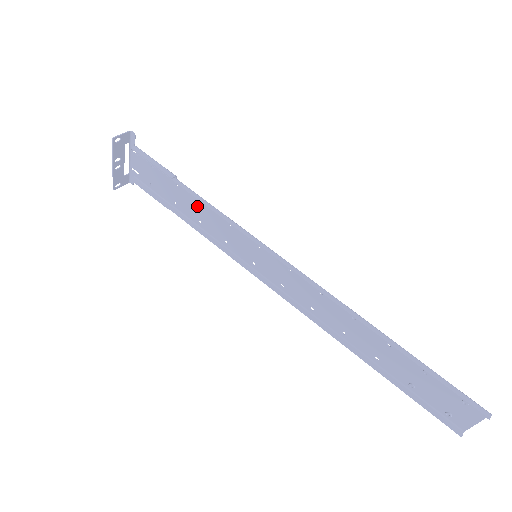
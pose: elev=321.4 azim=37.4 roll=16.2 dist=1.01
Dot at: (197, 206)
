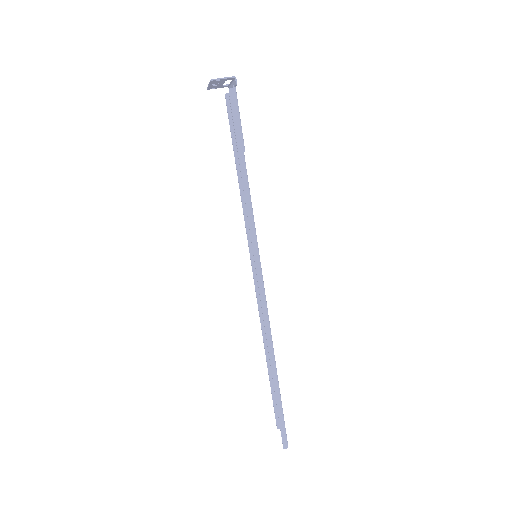
Dot at: occluded
